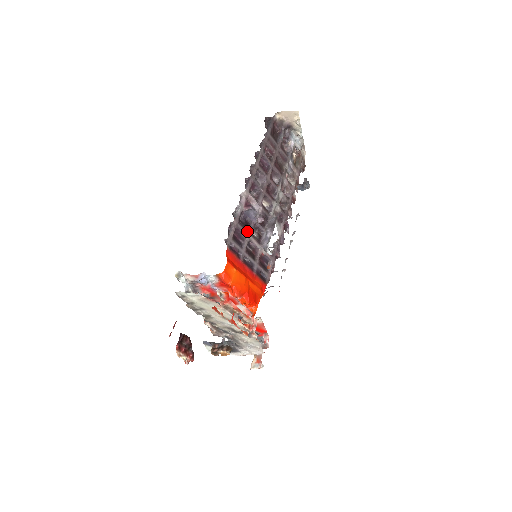
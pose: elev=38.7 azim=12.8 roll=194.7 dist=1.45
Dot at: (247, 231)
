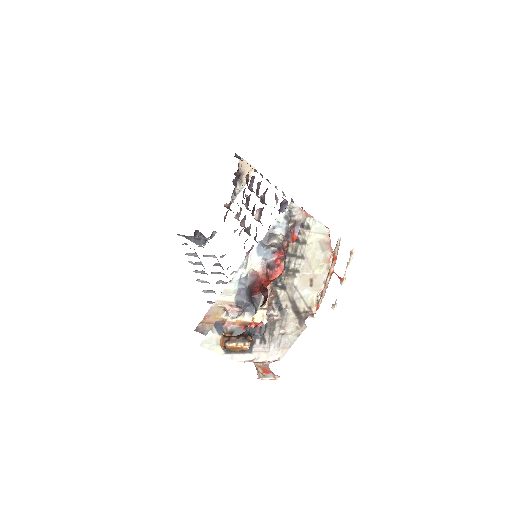
Dot at: occluded
